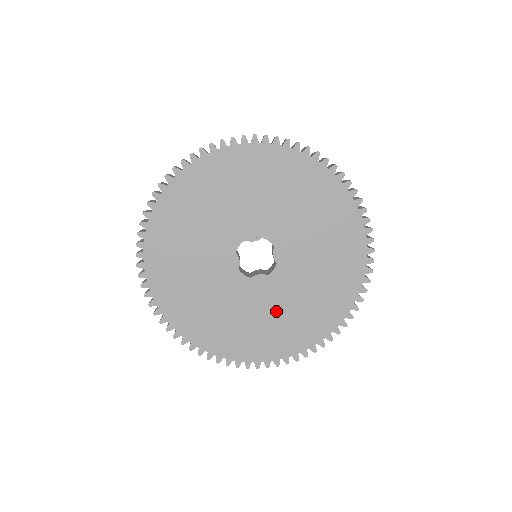
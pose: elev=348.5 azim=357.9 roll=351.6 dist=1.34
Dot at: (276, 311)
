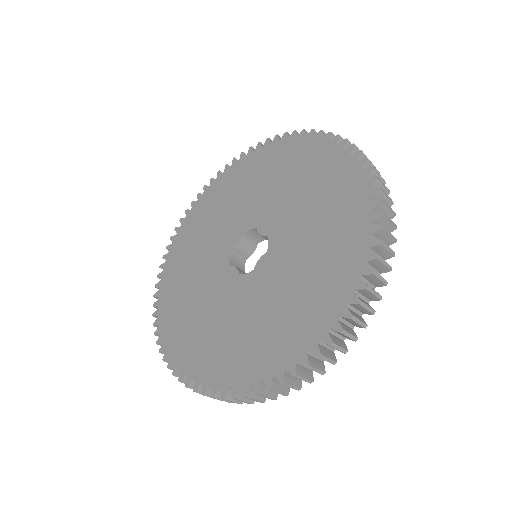
Dot at: (214, 314)
